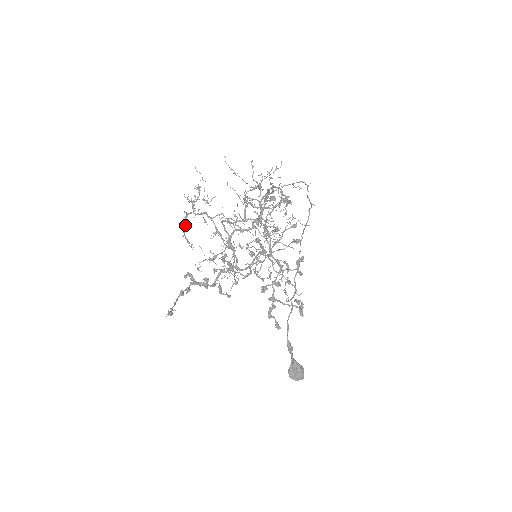
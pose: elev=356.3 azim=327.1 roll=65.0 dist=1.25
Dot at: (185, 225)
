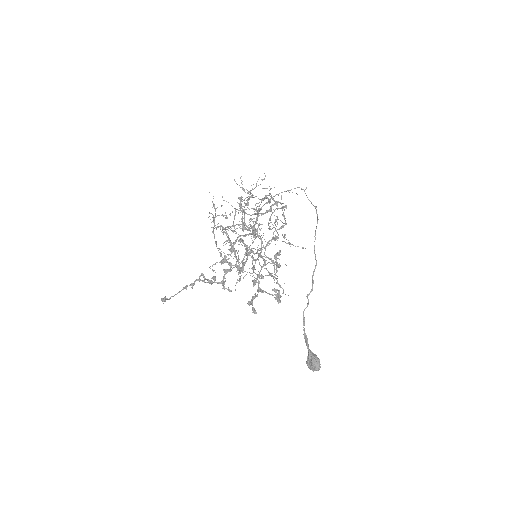
Dot at: occluded
